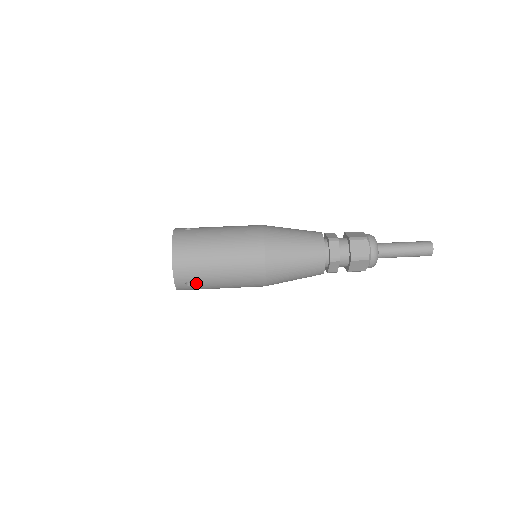
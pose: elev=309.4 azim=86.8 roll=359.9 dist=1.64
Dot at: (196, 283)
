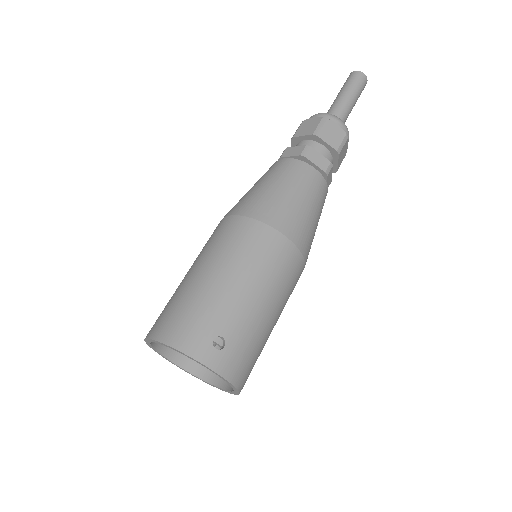
Dot at: occluded
